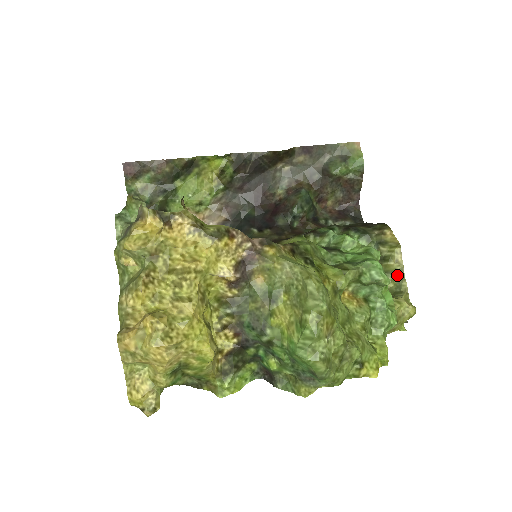
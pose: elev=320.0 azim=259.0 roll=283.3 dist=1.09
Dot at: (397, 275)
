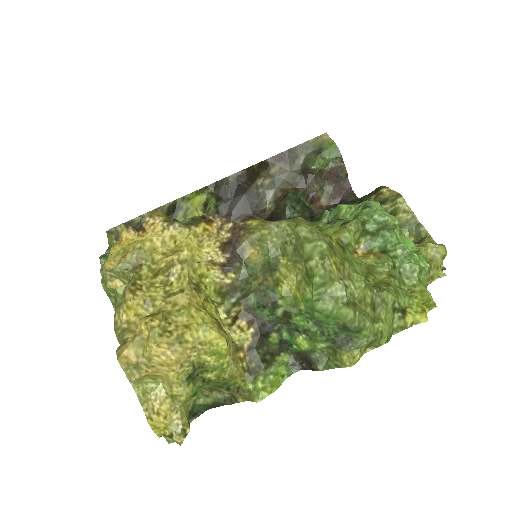
Dot at: (412, 225)
